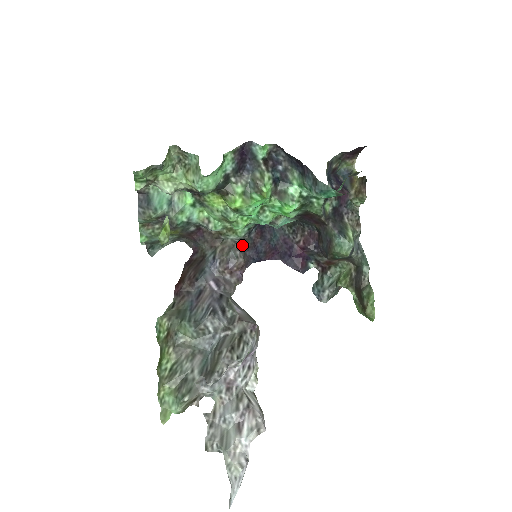
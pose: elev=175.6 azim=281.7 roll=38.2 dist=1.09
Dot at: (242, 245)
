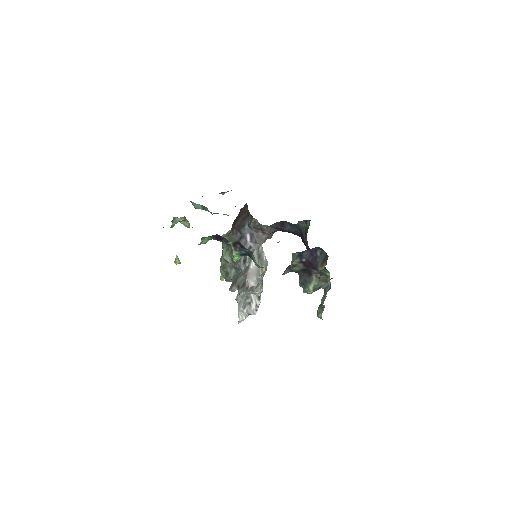
Dot at: occluded
